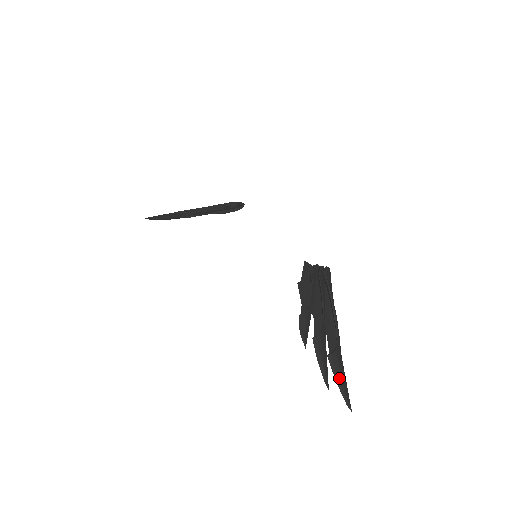
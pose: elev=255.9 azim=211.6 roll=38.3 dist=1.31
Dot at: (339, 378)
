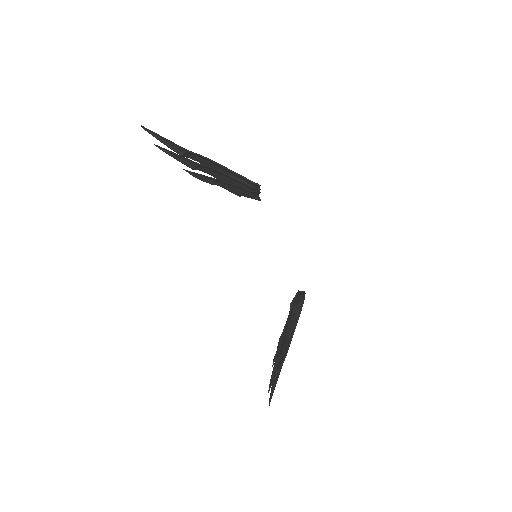
Dot at: (275, 384)
